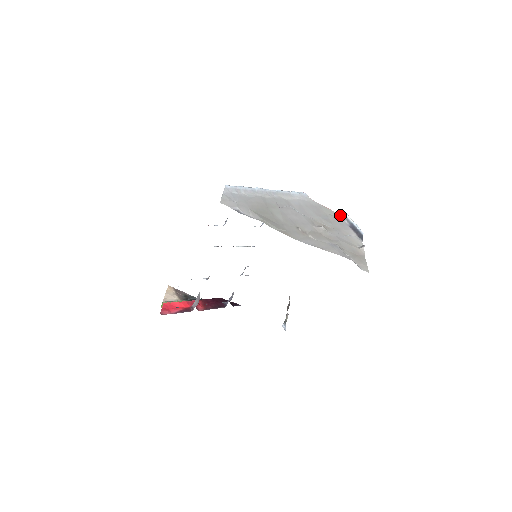
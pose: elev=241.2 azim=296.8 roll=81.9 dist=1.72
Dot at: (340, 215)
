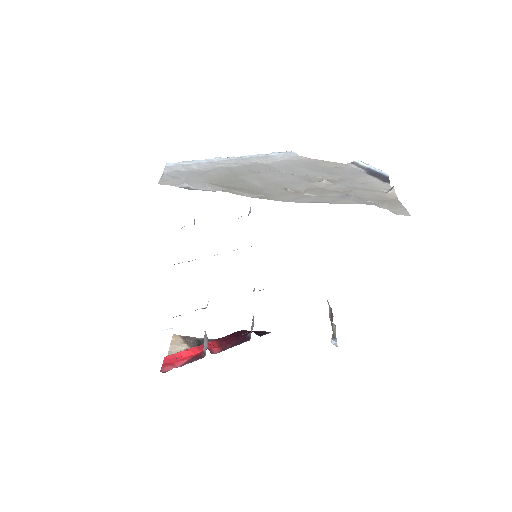
Dot at: (349, 165)
